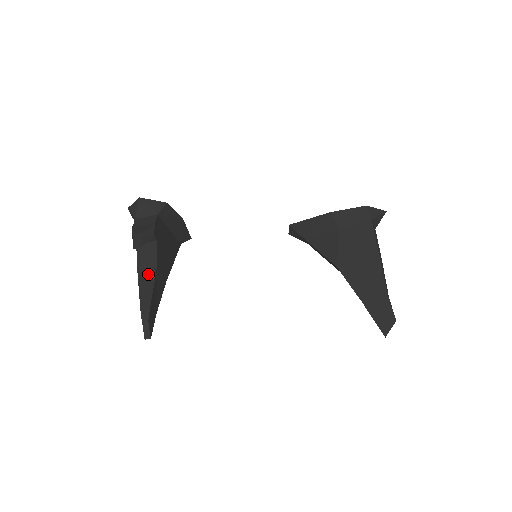
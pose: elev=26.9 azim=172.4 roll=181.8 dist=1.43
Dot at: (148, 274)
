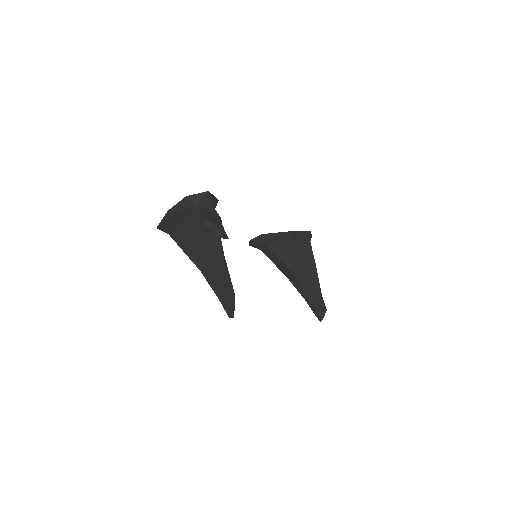
Dot at: (220, 262)
